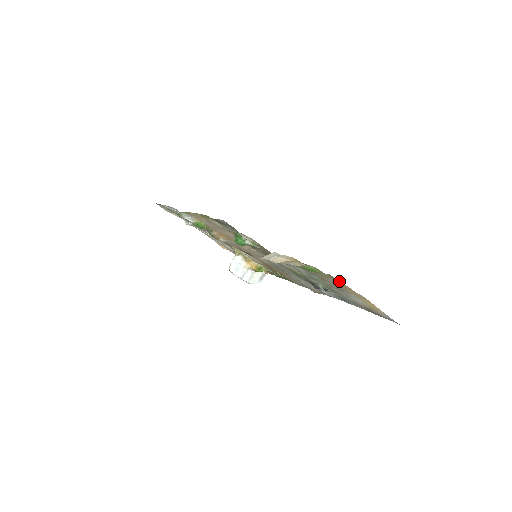
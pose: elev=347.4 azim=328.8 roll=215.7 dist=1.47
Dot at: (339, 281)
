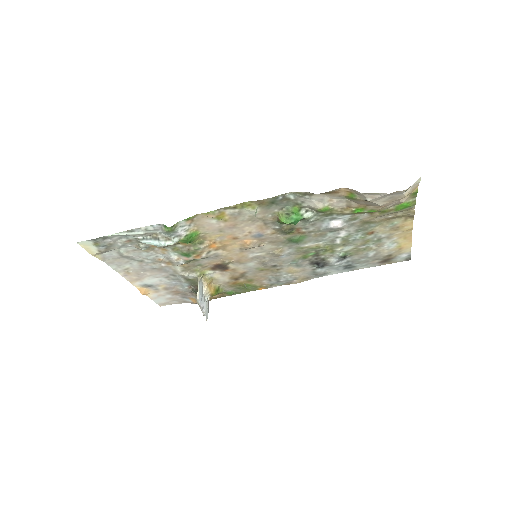
Dot at: (407, 217)
